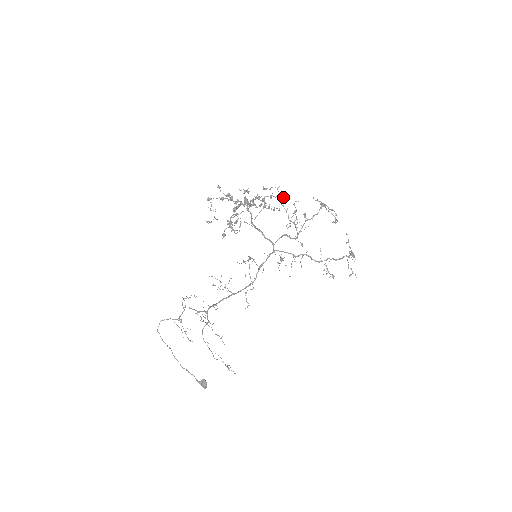
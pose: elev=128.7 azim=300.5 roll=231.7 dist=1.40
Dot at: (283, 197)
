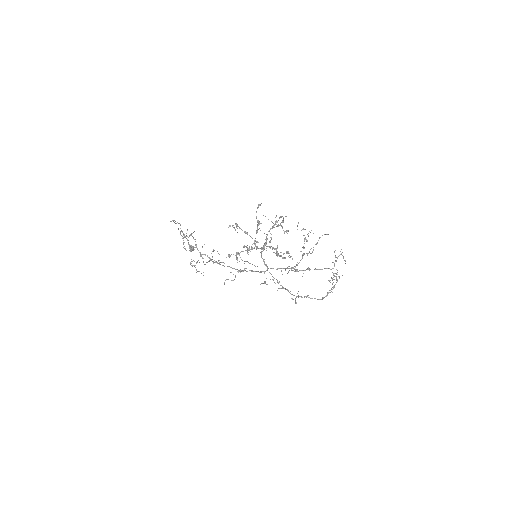
Dot at: (307, 241)
